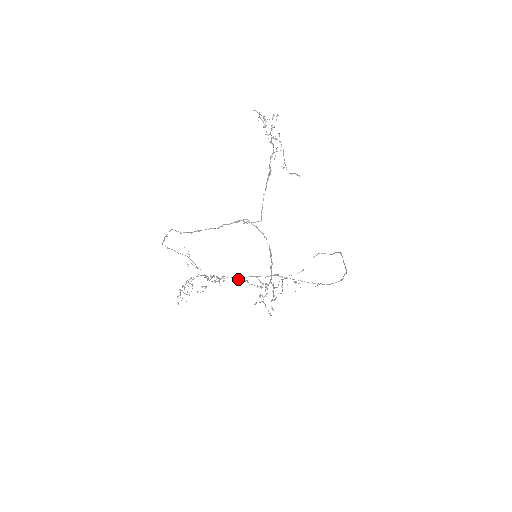
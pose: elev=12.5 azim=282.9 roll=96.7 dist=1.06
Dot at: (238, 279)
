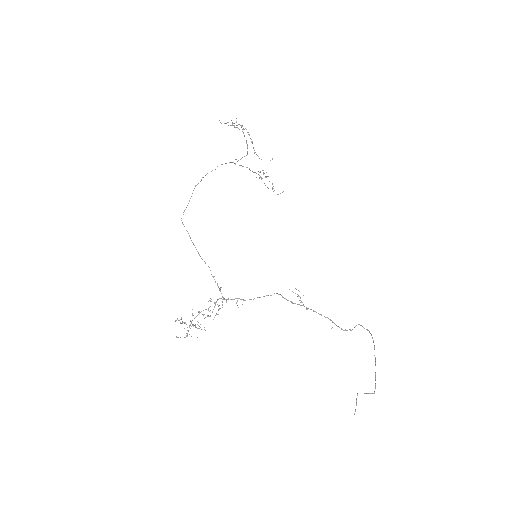
Dot at: occluded
